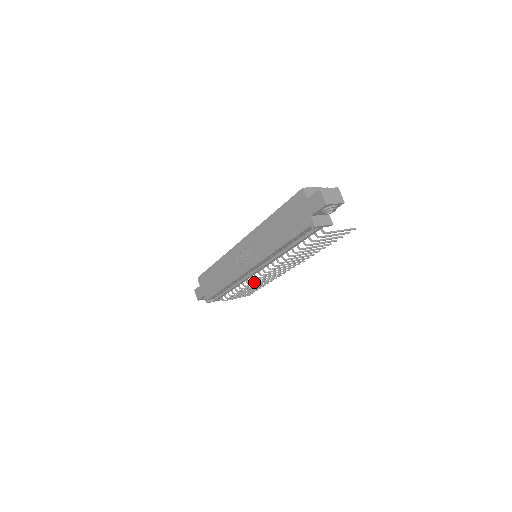
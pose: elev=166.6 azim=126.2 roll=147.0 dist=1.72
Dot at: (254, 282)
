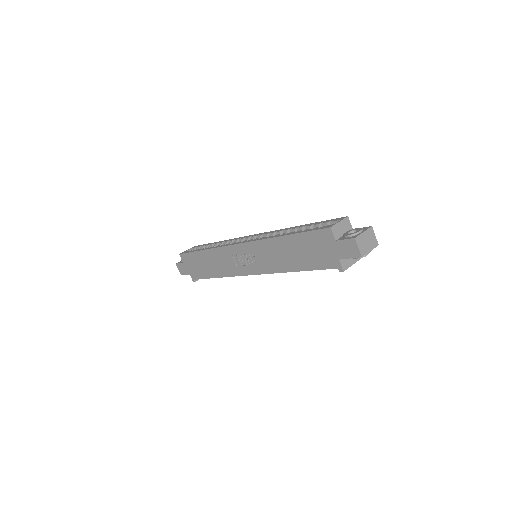
Dot at: occluded
